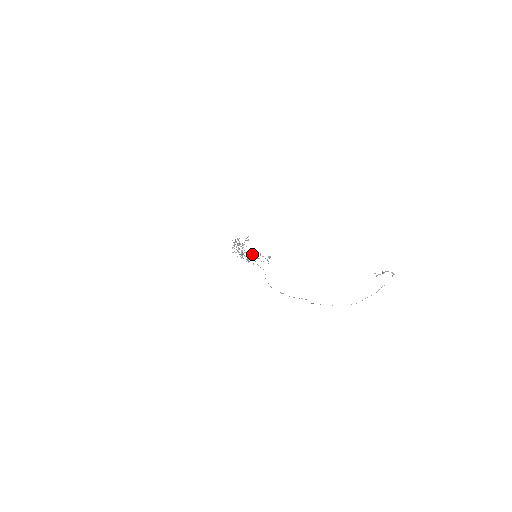
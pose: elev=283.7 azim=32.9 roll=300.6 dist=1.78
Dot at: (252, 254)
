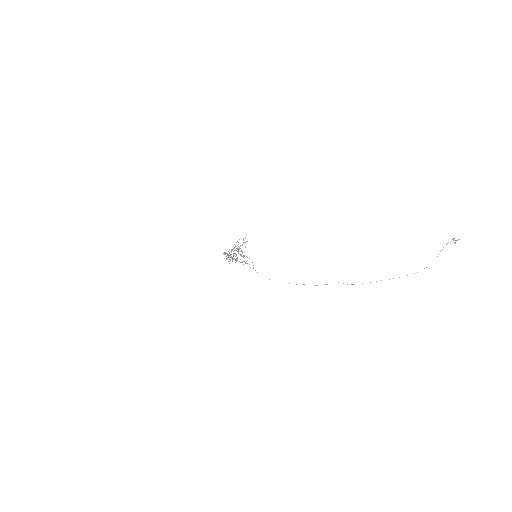
Dot at: occluded
